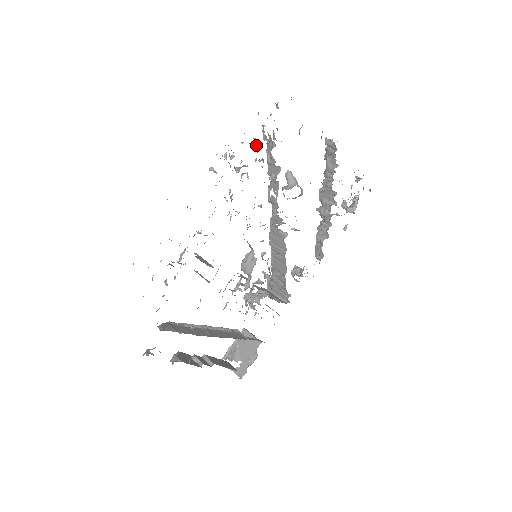
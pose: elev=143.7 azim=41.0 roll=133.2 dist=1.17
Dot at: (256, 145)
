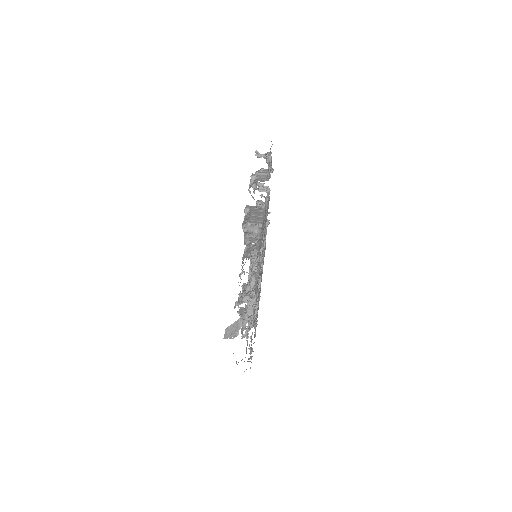
Dot at: occluded
